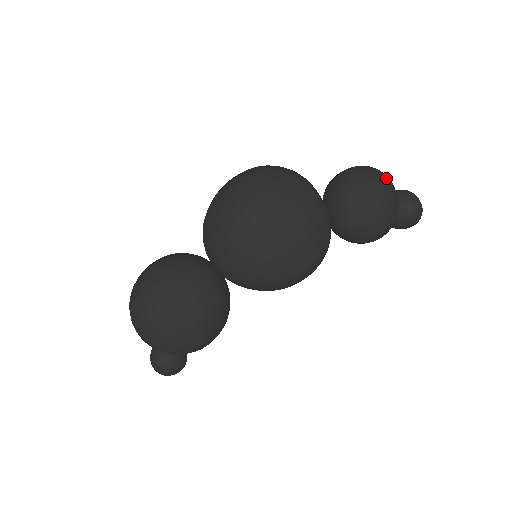
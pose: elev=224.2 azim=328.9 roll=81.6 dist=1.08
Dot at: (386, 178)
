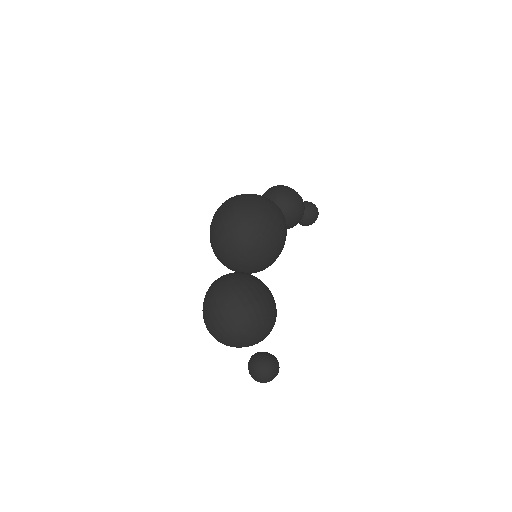
Dot at: occluded
